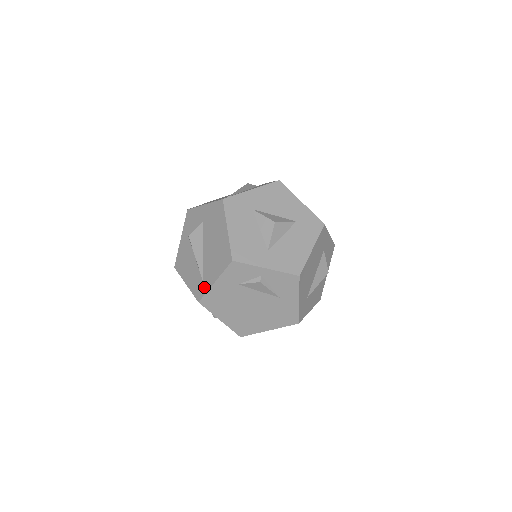
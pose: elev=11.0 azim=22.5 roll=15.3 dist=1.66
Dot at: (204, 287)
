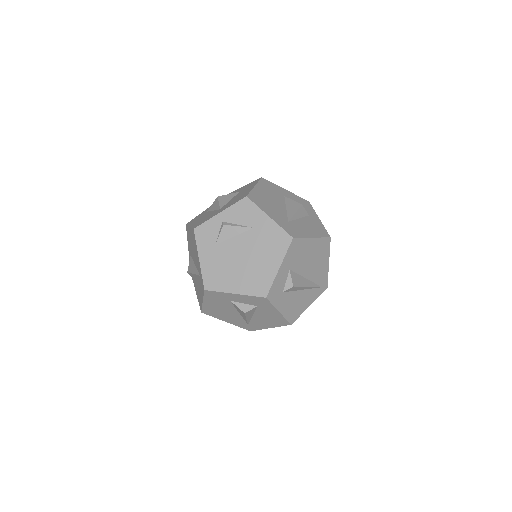
Dot at: (201, 276)
